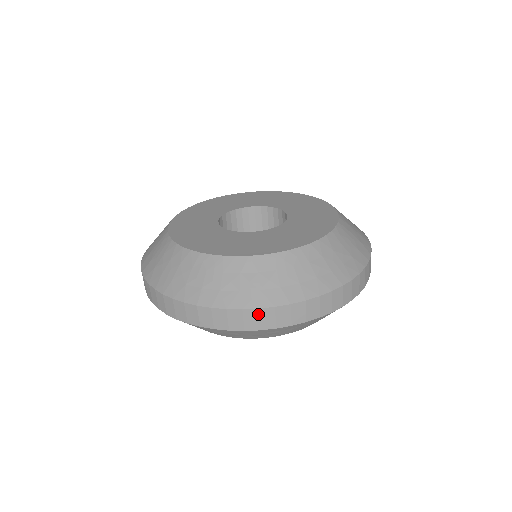
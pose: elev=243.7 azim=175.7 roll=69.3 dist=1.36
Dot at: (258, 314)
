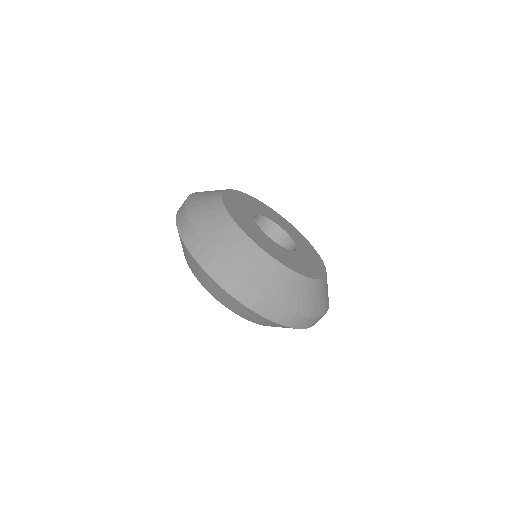
Dot at: (301, 319)
